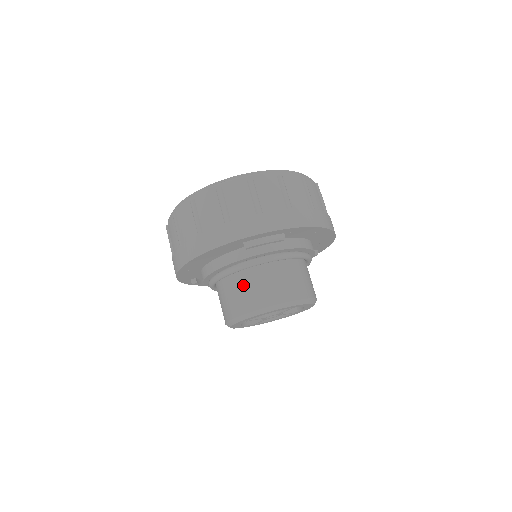
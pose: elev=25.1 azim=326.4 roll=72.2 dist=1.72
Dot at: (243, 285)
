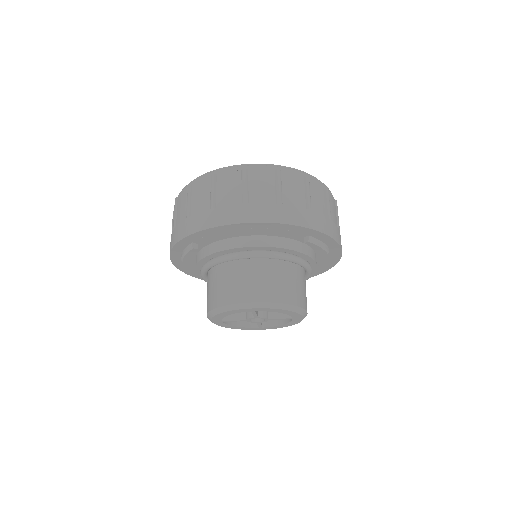
Dot at: (277, 274)
